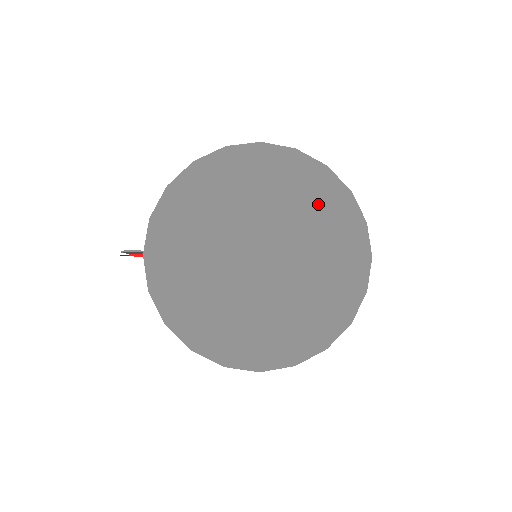
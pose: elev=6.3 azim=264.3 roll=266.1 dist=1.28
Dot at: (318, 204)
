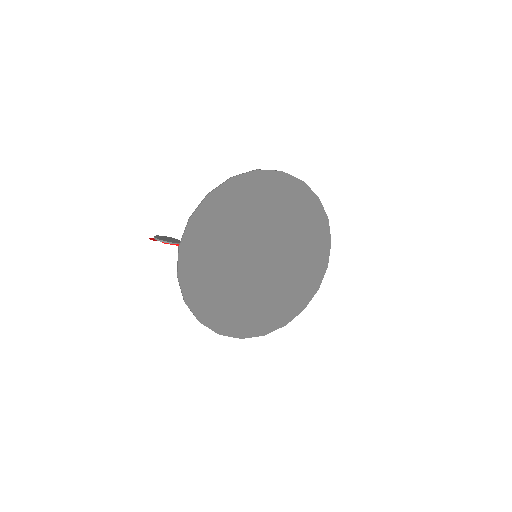
Dot at: (306, 225)
